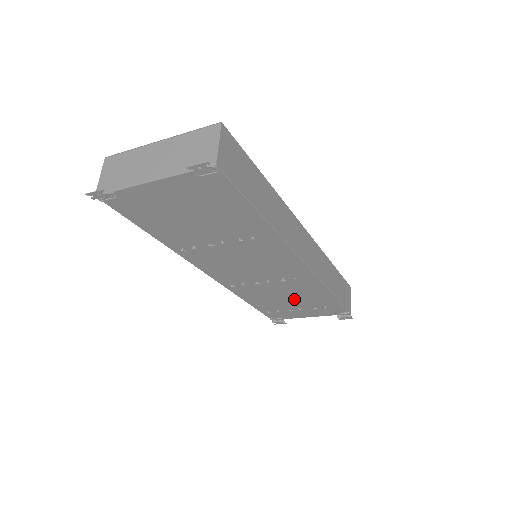
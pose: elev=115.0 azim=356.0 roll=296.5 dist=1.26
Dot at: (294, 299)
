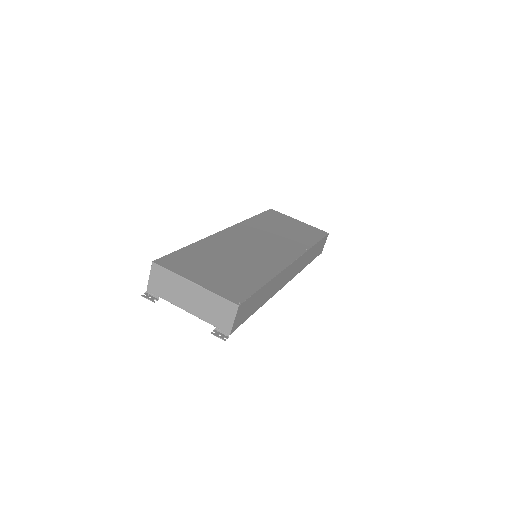
Dot at: occluded
